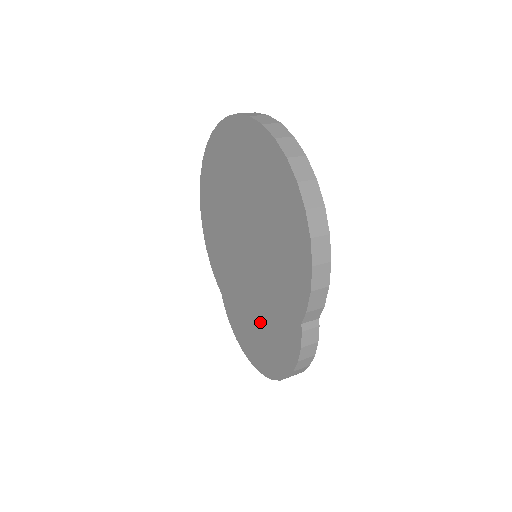
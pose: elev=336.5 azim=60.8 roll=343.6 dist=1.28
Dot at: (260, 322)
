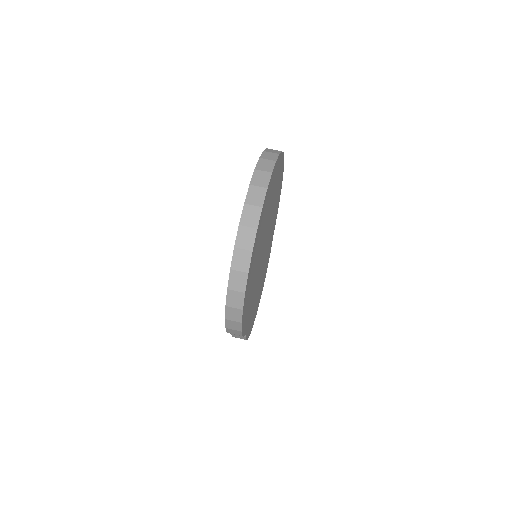
Dot at: occluded
